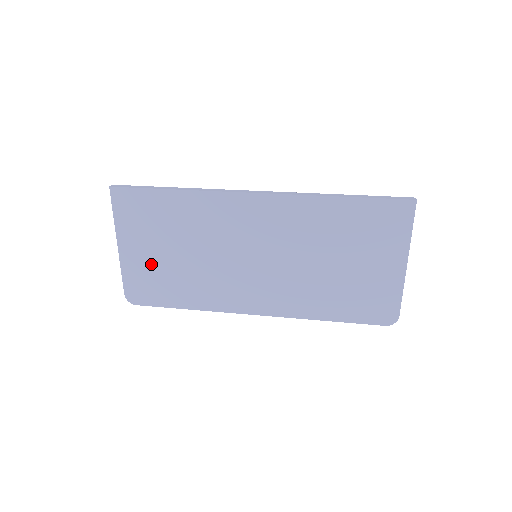
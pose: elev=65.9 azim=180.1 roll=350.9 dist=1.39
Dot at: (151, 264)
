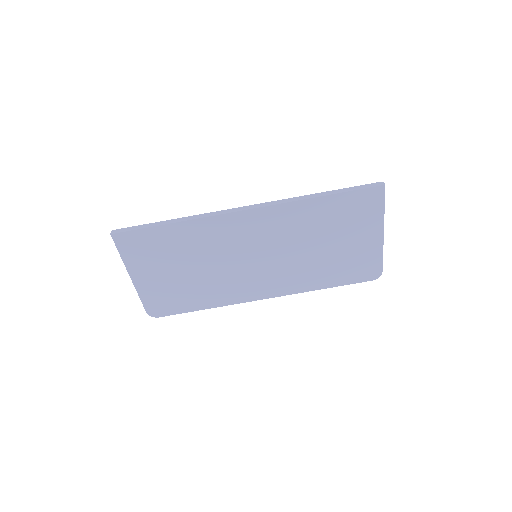
Dot at: (165, 284)
